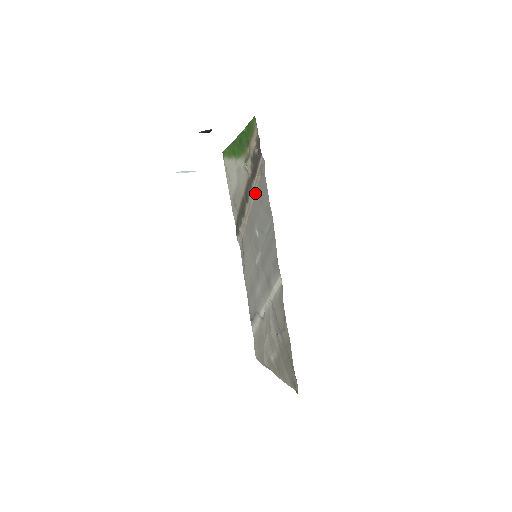
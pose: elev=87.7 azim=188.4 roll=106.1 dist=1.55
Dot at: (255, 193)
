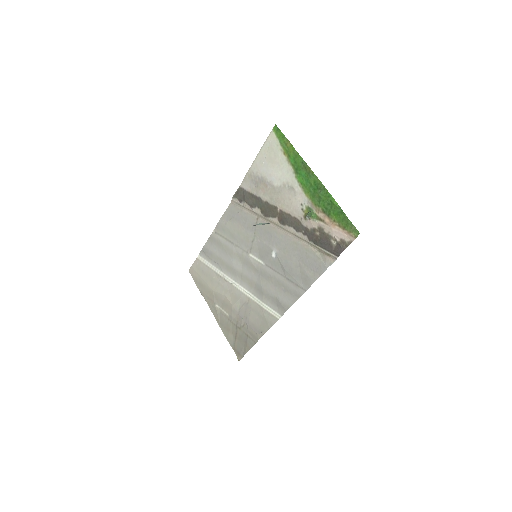
Dot at: (298, 240)
